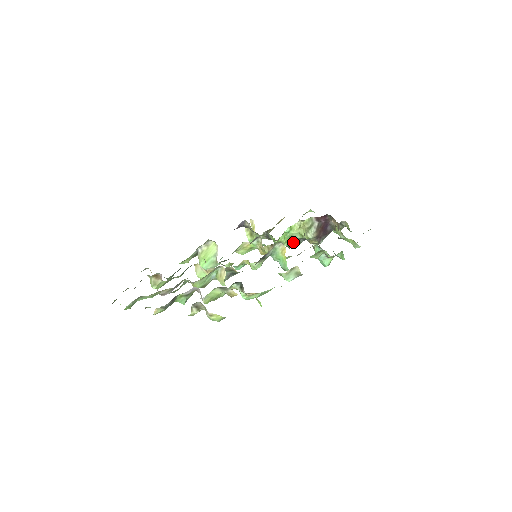
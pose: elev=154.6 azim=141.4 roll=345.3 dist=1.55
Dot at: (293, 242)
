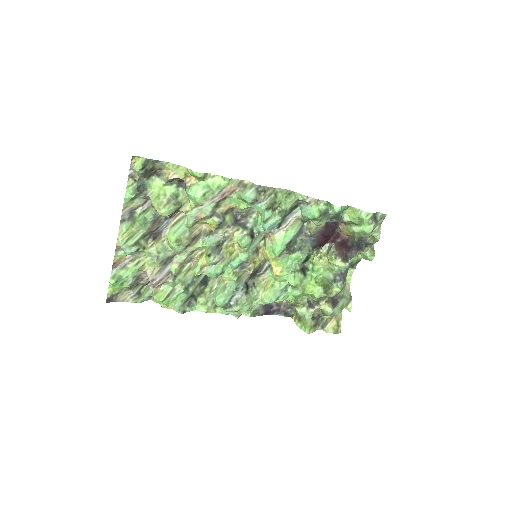
Dot at: (329, 284)
